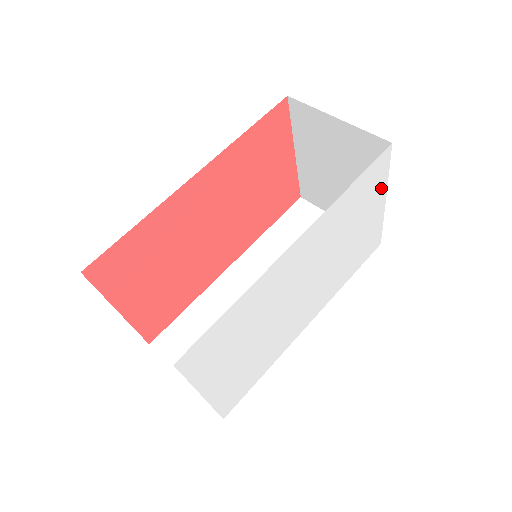
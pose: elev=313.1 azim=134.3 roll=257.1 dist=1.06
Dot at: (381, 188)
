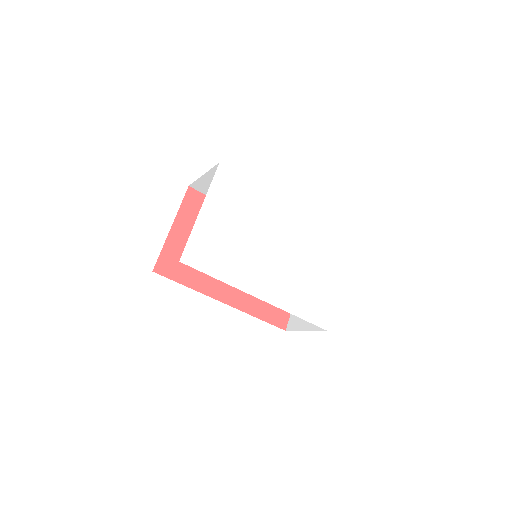
Dot at: (340, 266)
